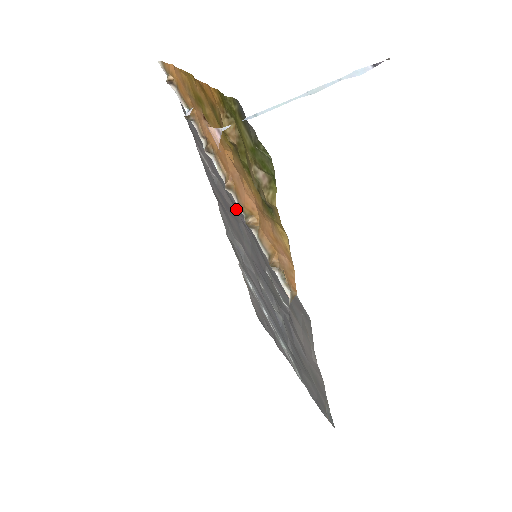
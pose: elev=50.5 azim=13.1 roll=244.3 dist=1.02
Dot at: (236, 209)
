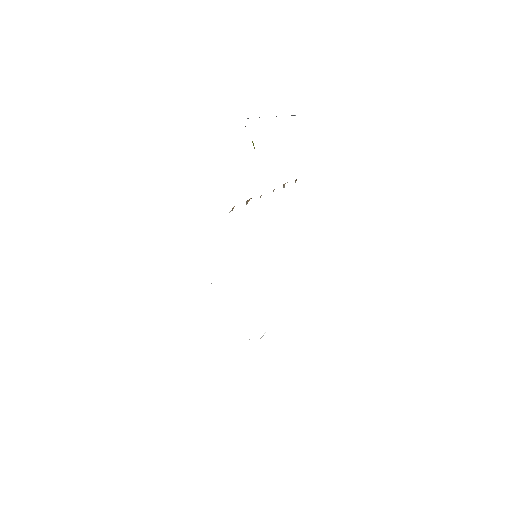
Dot at: occluded
